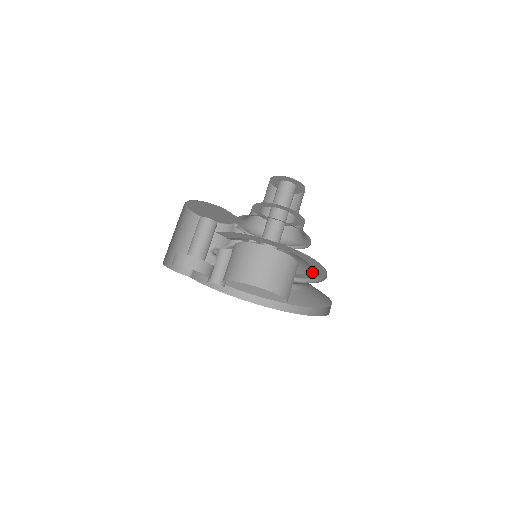
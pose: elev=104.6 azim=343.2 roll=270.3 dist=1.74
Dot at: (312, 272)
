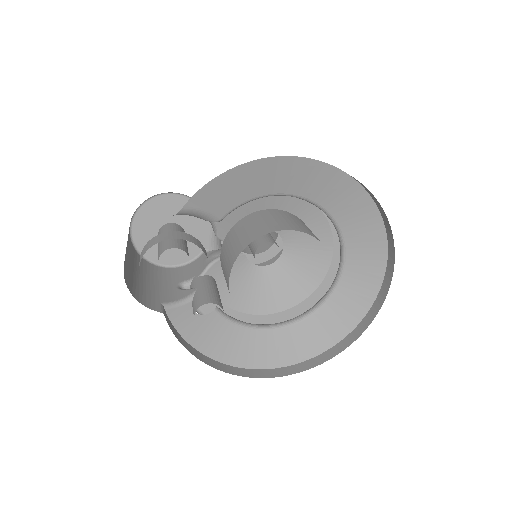
Dot at: (332, 268)
